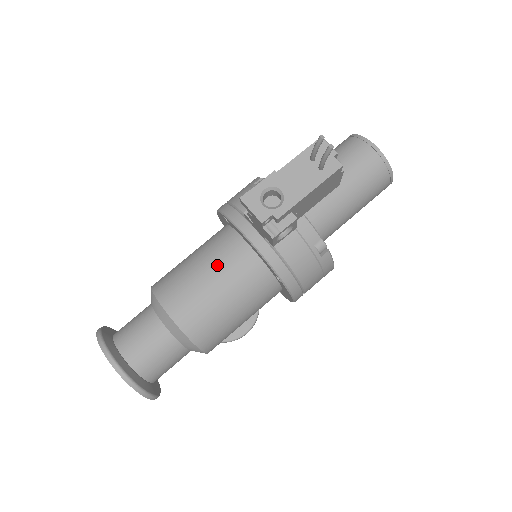
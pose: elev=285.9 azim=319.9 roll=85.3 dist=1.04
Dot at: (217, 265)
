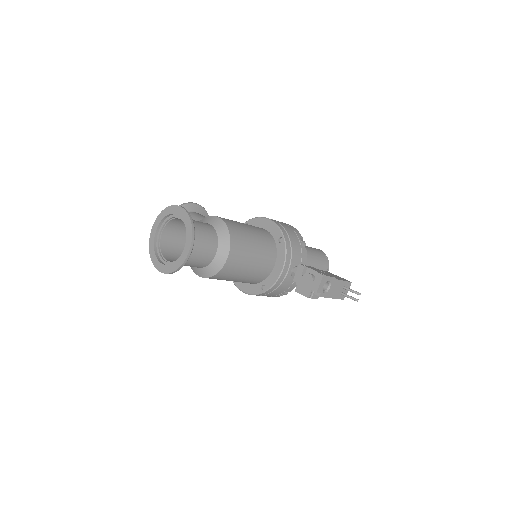
Dot at: (261, 257)
